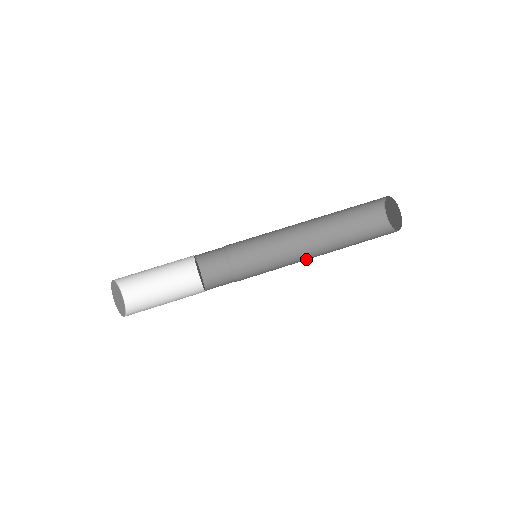
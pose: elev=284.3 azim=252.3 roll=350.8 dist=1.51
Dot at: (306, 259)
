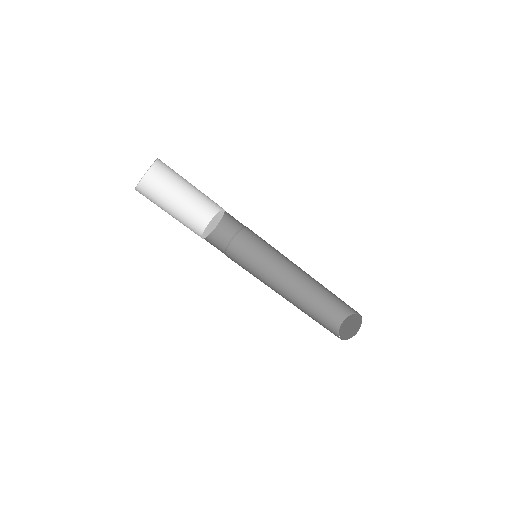
Dot at: (278, 291)
